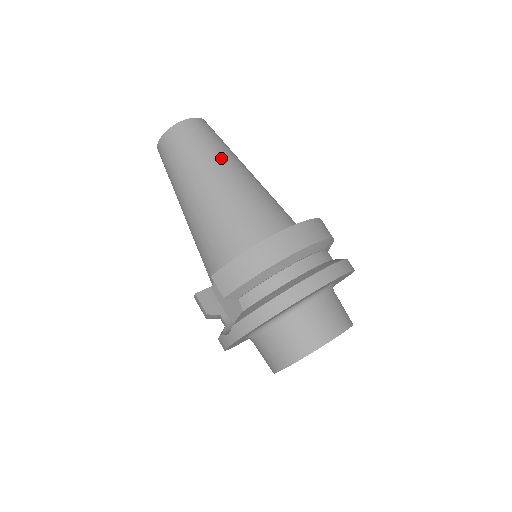
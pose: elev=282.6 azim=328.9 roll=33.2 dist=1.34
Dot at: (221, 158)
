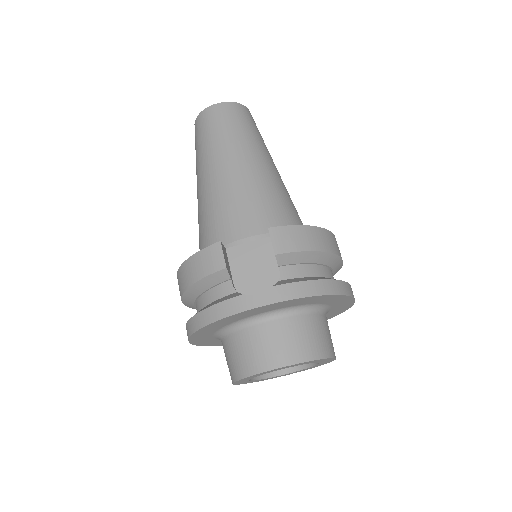
Dot at: occluded
